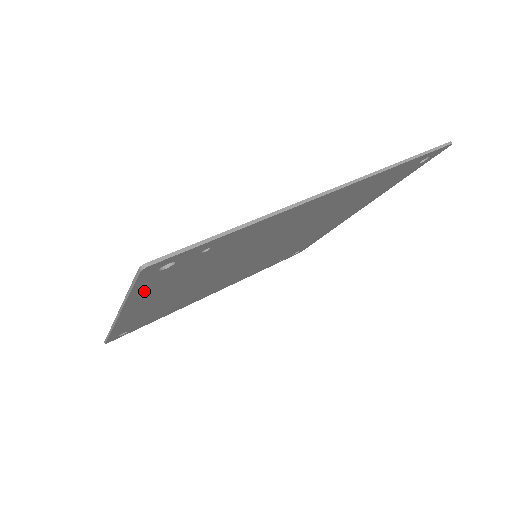
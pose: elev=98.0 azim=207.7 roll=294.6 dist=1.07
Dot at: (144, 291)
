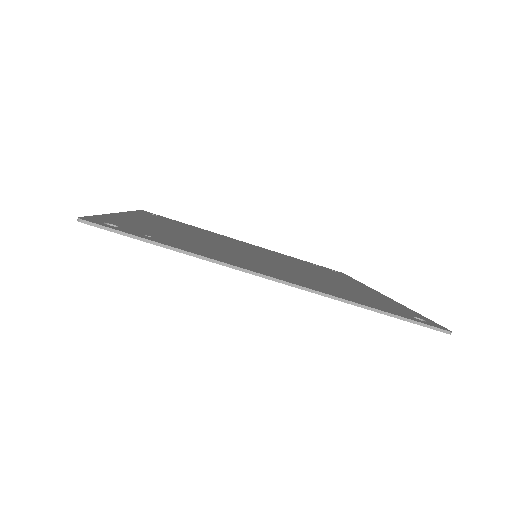
Dot at: occluded
